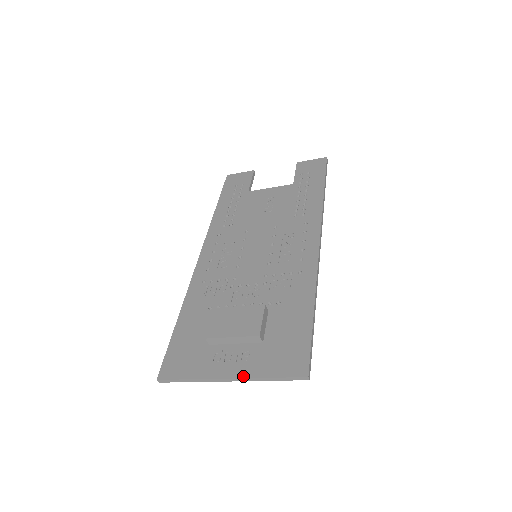
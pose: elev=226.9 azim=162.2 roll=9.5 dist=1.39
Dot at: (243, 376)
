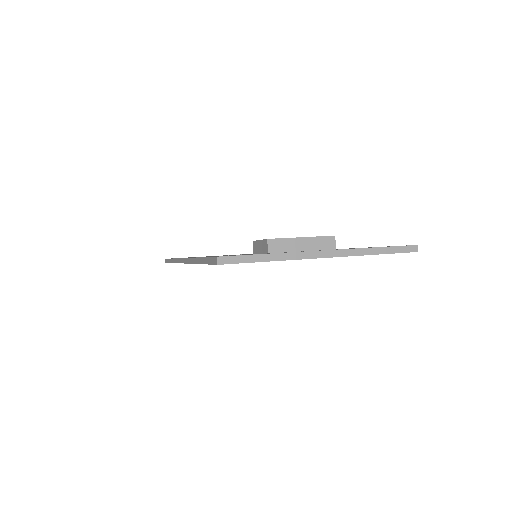
Dot at: (342, 249)
